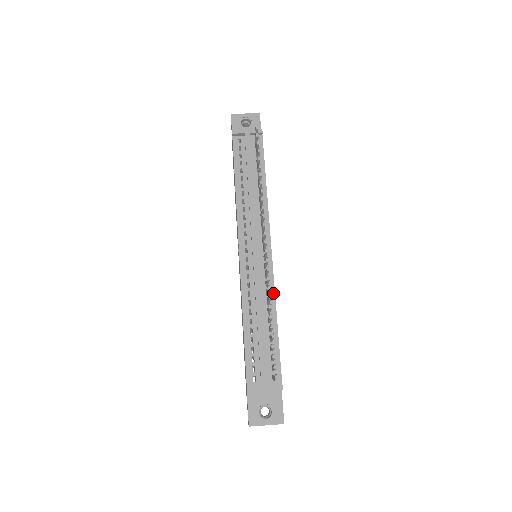
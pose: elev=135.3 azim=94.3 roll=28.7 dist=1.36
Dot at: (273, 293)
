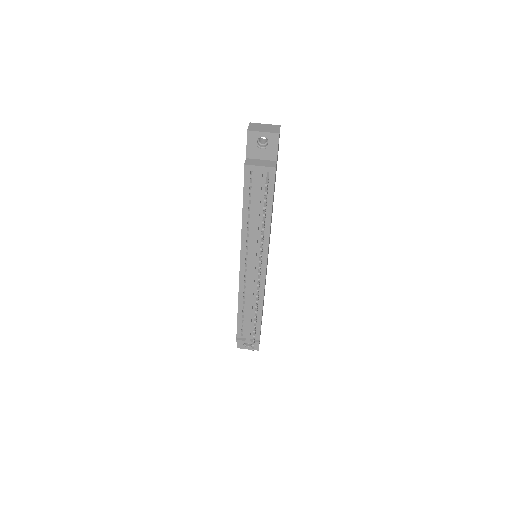
Dot at: (262, 294)
